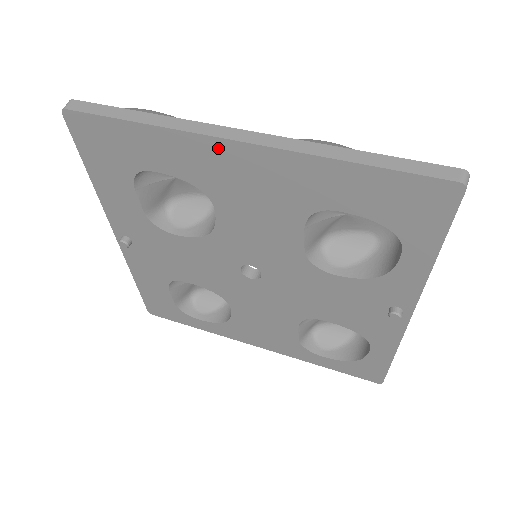
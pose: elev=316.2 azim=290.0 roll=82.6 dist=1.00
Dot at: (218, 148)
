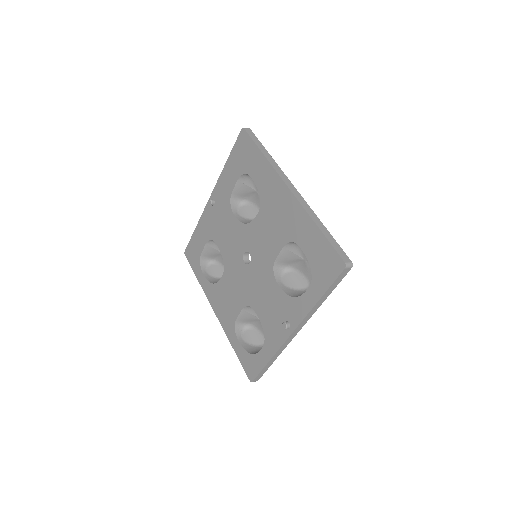
Dot at: (280, 185)
